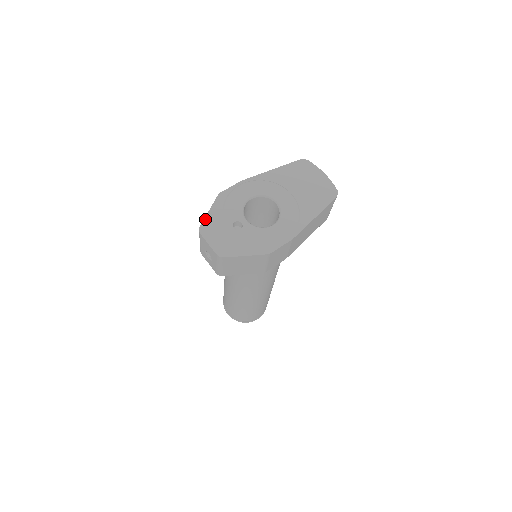
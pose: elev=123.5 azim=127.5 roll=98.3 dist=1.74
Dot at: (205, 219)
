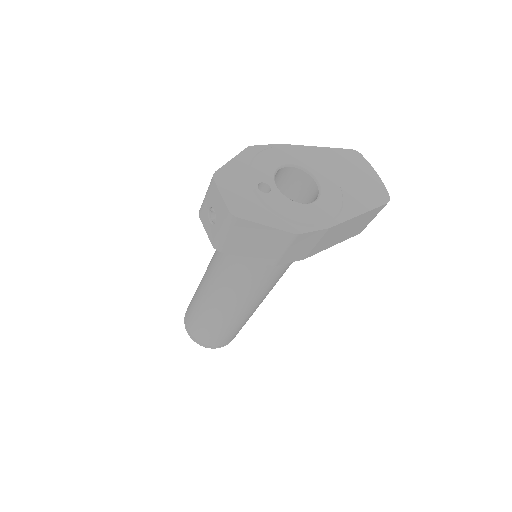
Dot at: (224, 166)
